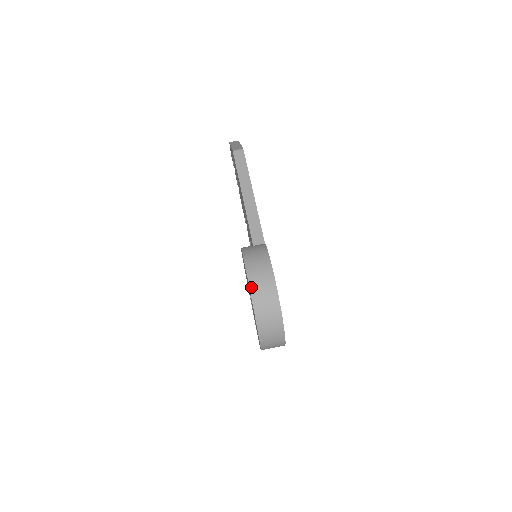
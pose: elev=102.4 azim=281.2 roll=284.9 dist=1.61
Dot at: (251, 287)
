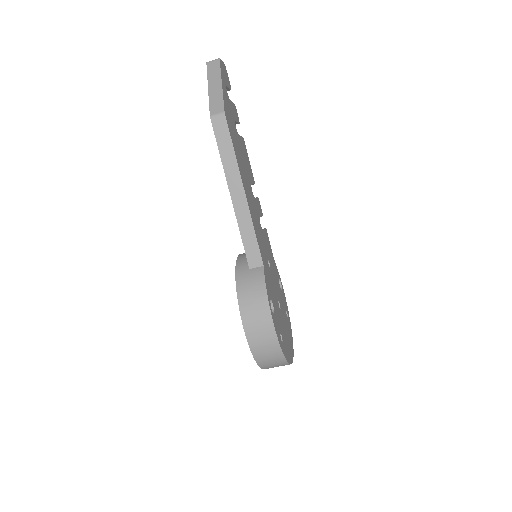
Dot at: (249, 340)
